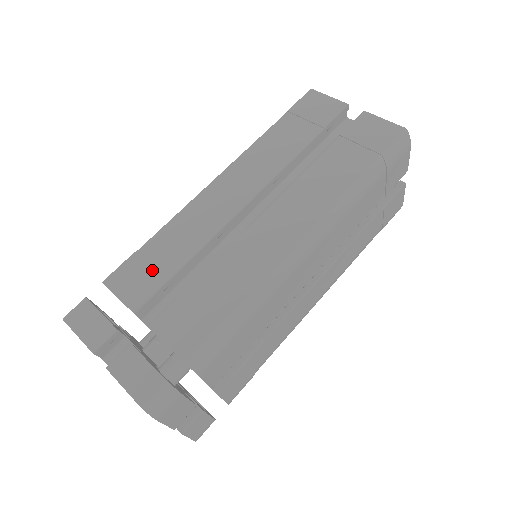
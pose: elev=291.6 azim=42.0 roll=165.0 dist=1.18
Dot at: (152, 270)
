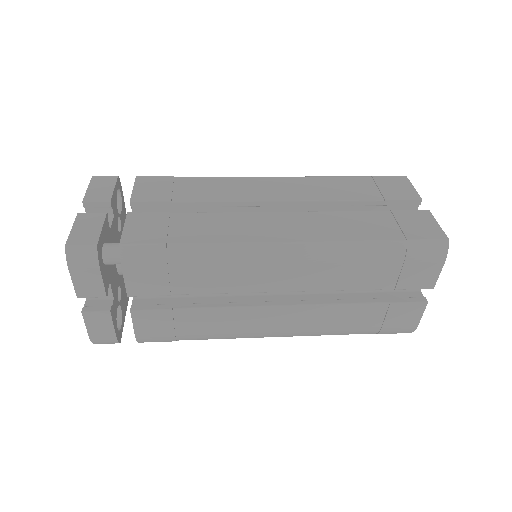
Dot at: (170, 190)
